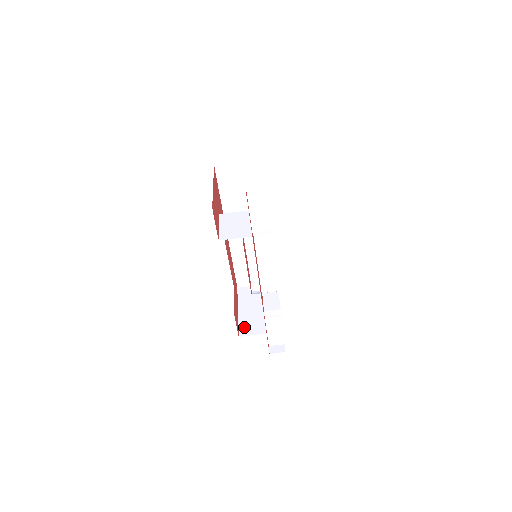
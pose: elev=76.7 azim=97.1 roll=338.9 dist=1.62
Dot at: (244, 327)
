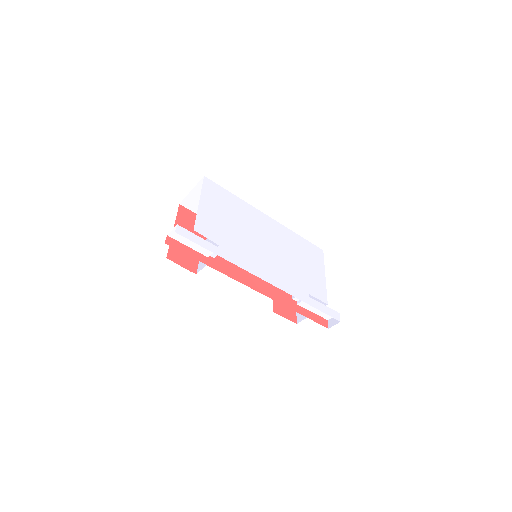
Dot at: occluded
